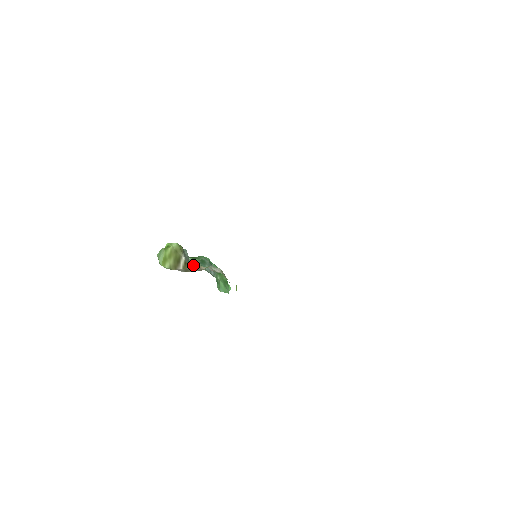
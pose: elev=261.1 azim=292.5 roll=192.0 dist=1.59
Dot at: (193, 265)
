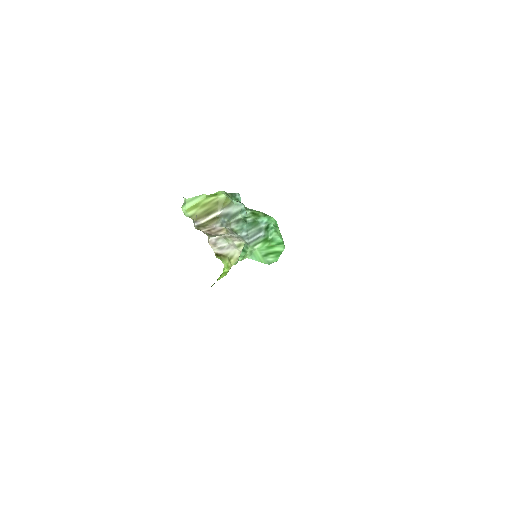
Dot at: (233, 222)
